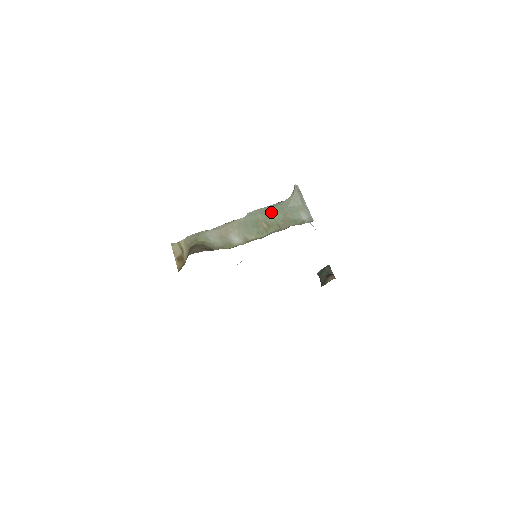
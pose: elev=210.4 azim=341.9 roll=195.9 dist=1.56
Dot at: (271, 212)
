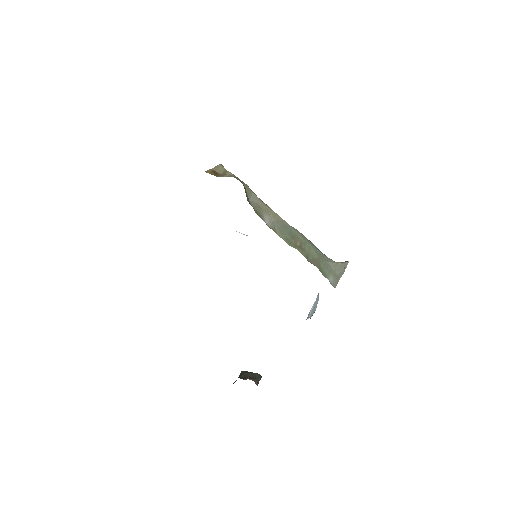
Dot at: (312, 246)
